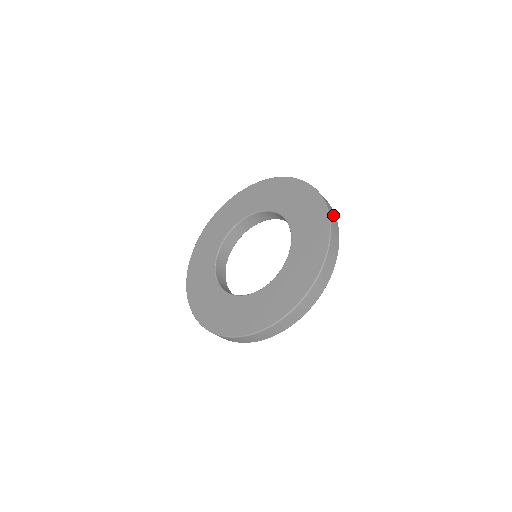
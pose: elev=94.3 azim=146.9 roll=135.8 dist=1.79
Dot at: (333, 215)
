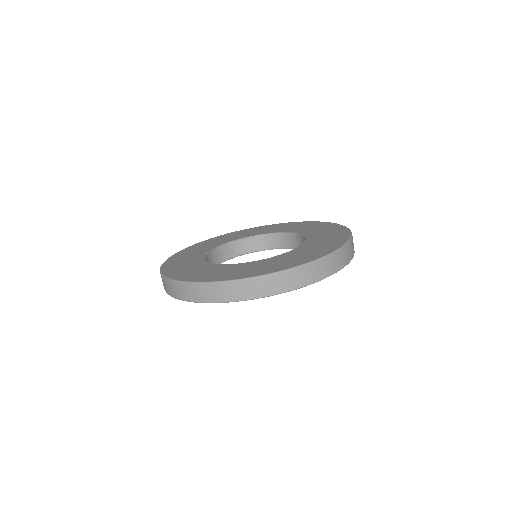
Dot at: (341, 260)
